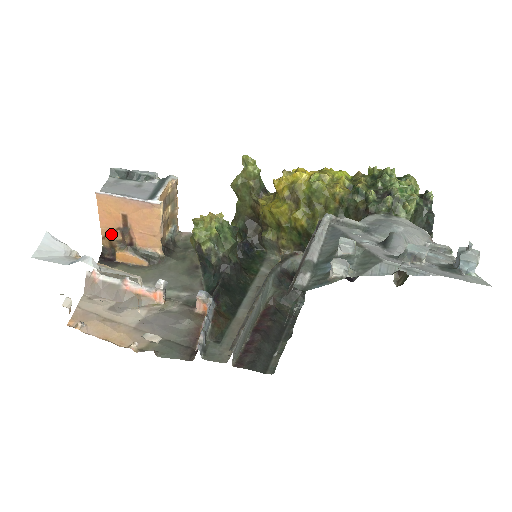
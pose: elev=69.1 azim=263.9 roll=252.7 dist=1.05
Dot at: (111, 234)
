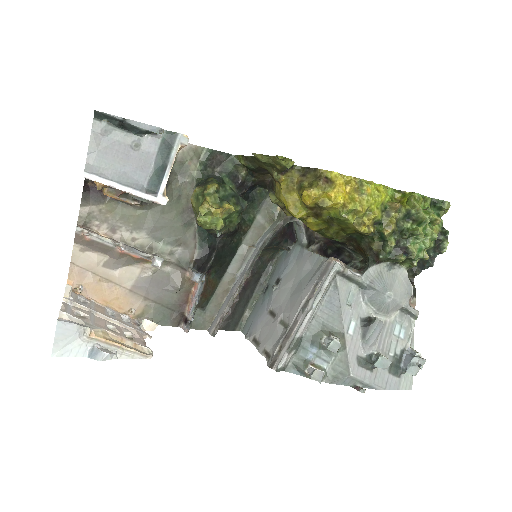
Dot at: occluded
